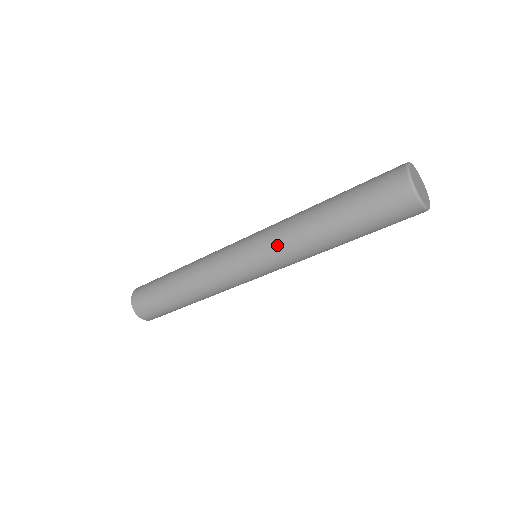
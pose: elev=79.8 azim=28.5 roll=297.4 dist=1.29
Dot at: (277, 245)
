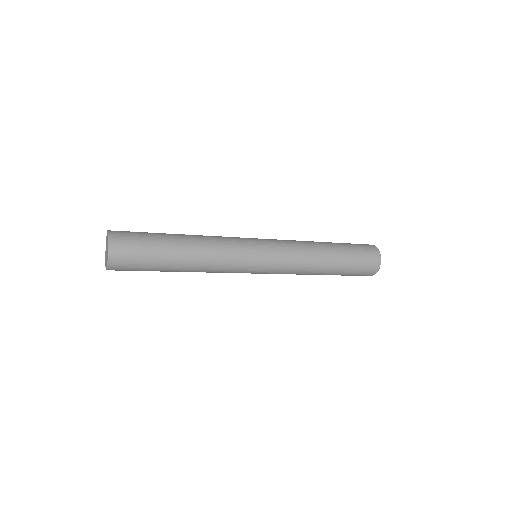
Dot at: (291, 266)
